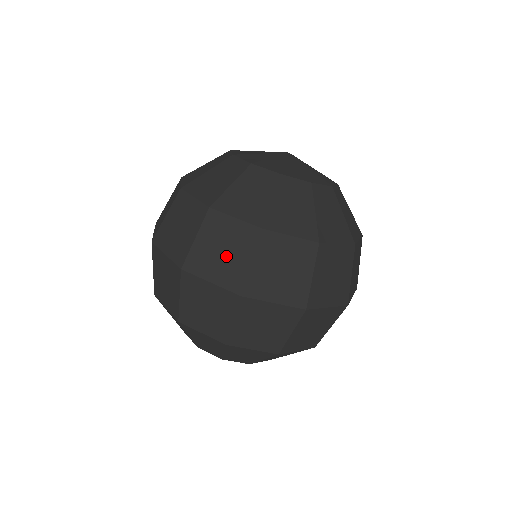
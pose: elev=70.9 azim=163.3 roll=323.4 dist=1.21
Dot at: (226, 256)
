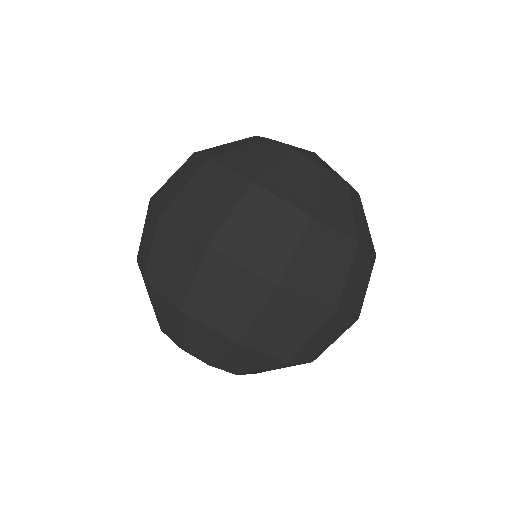
Dot at: (325, 271)
